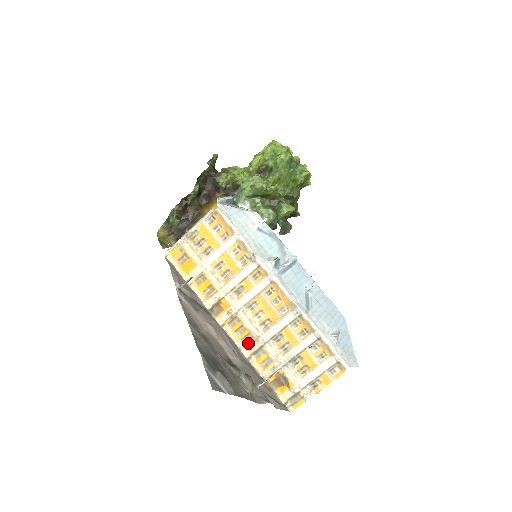
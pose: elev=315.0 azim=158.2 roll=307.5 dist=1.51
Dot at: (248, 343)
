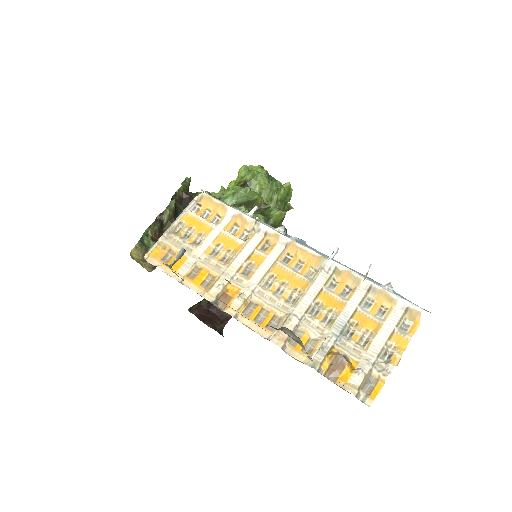
Dot at: occluded
